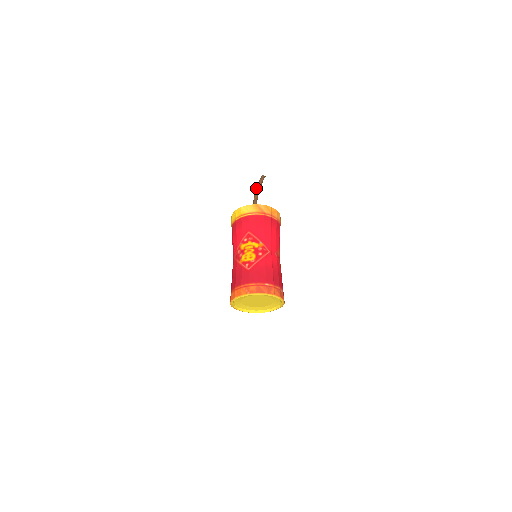
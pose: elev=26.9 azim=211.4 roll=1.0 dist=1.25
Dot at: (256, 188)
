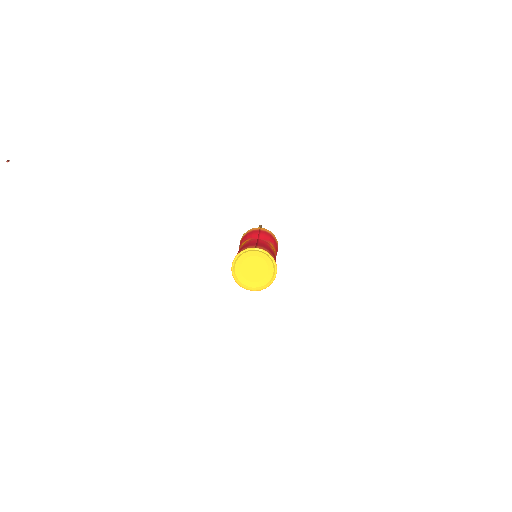
Dot at: occluded
